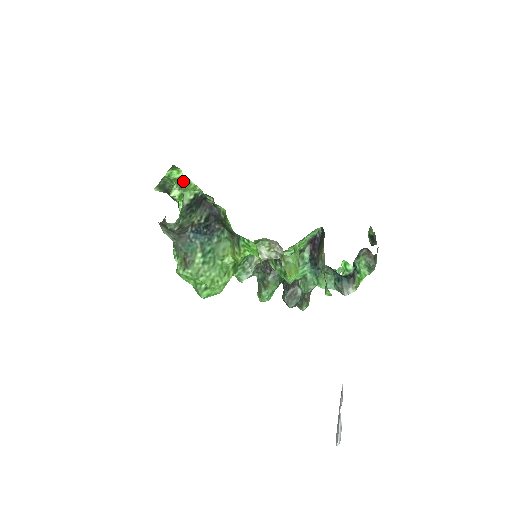
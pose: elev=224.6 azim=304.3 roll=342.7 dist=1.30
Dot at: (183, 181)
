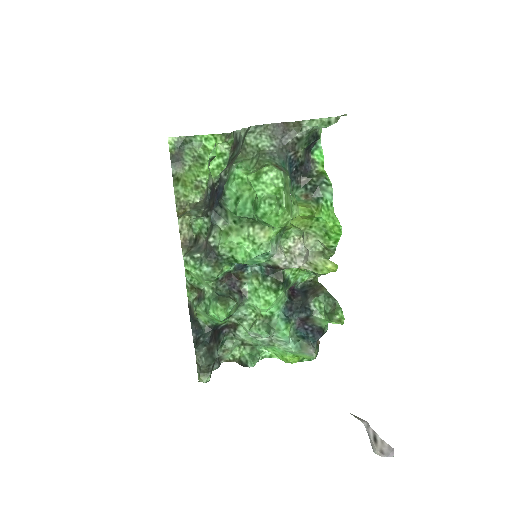
Dot at: (203, 158)
